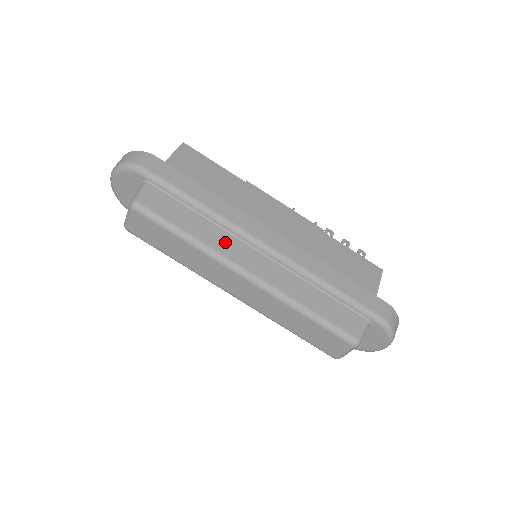
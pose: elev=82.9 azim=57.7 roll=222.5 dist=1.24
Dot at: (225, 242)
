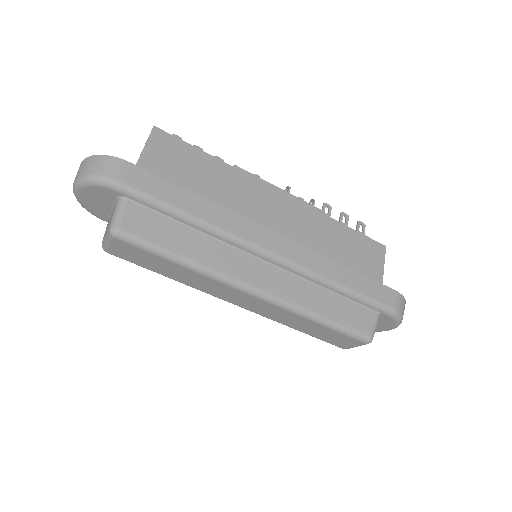
Dot at: (226, 258)
